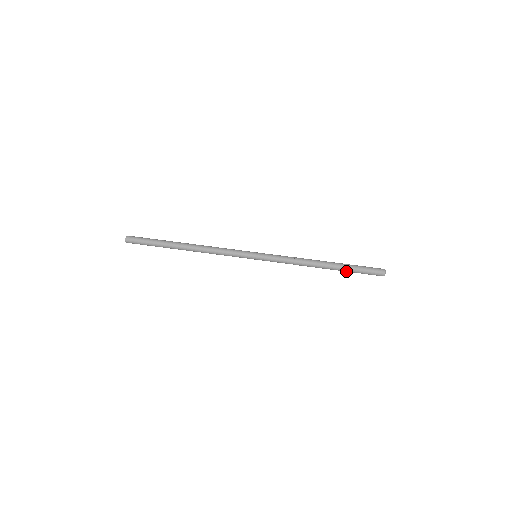
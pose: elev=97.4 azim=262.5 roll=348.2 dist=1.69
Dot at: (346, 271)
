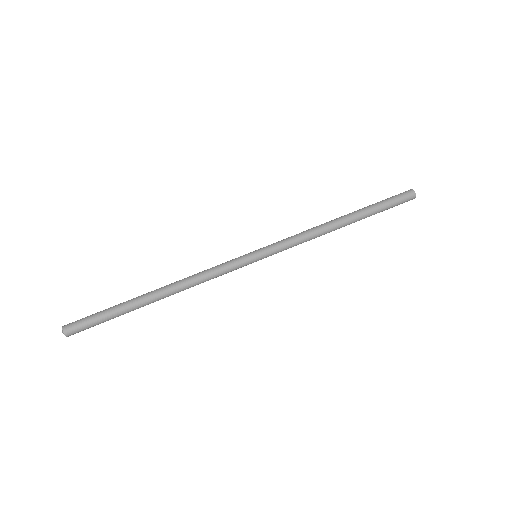
Dot at: (371, 210)
